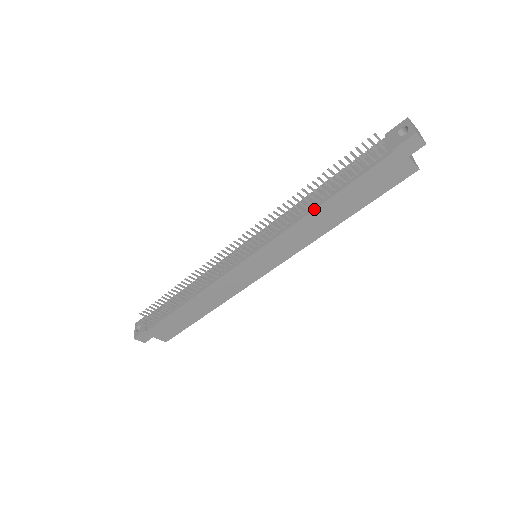
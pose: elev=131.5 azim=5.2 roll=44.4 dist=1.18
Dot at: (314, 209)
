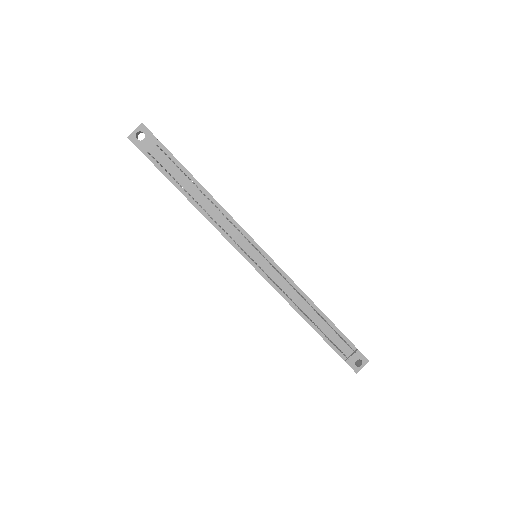
Dot at: (300, 315)
